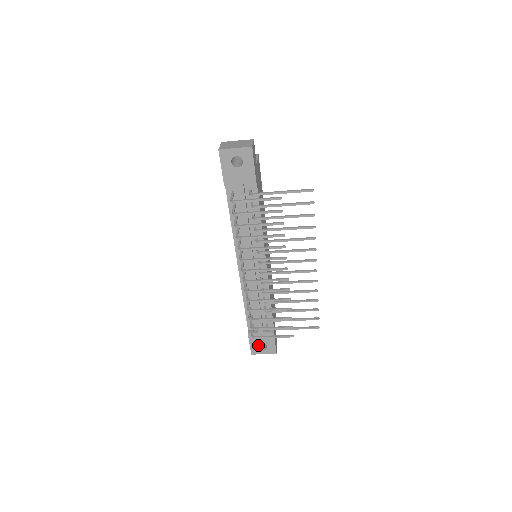
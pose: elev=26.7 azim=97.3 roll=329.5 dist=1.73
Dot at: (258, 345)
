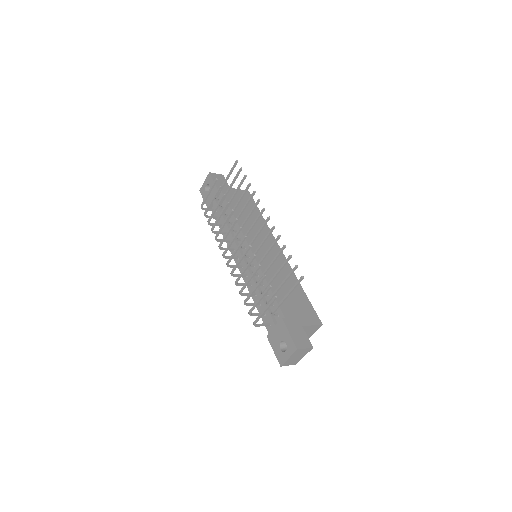
Dot at: (282, 349)
